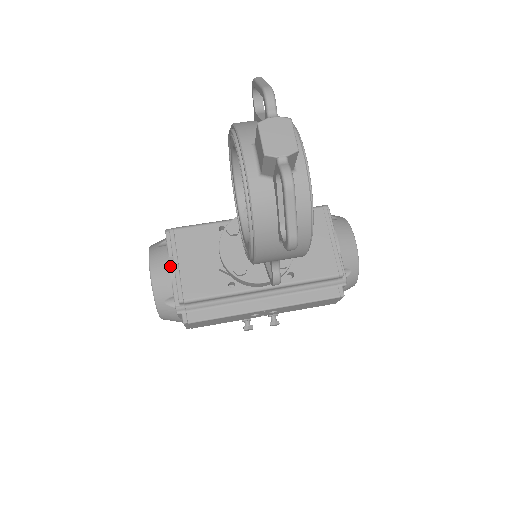
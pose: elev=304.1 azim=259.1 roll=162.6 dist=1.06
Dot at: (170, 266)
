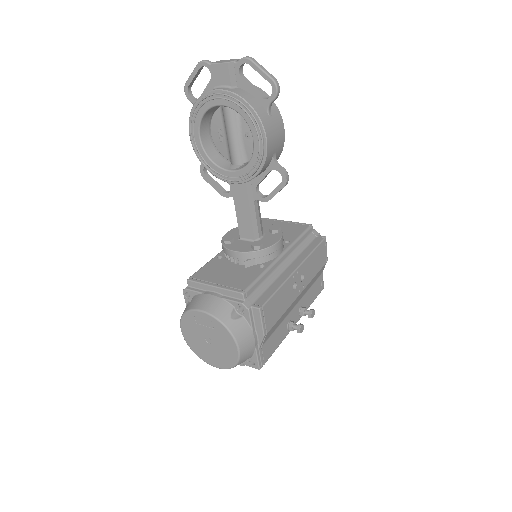
Dot at: (211, 294)
